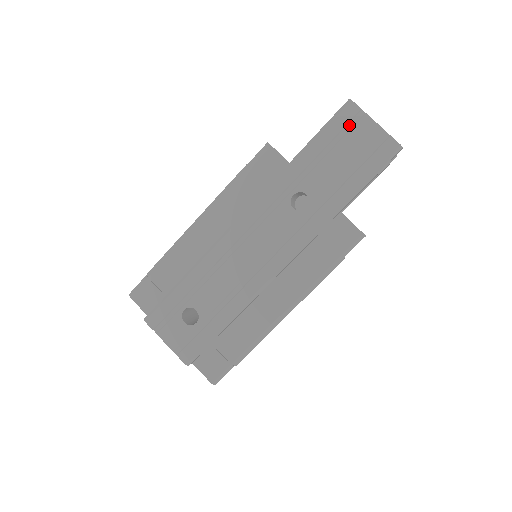
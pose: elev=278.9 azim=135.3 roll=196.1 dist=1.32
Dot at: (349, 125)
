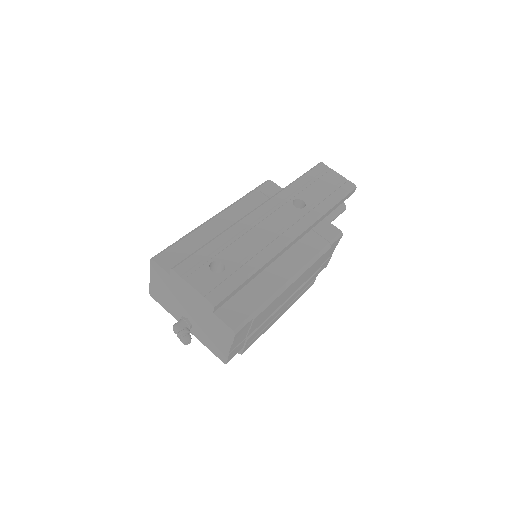
Dot at: (323, 173)
